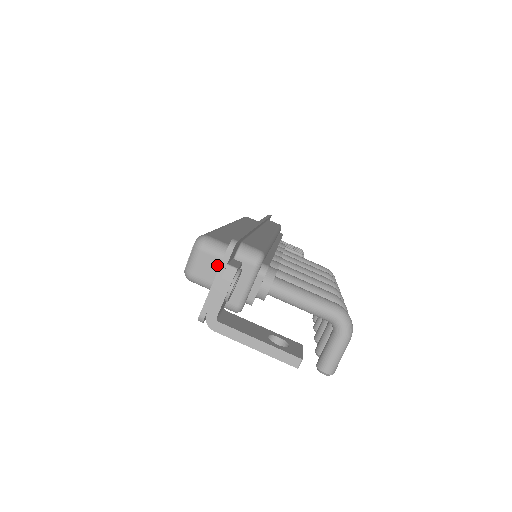
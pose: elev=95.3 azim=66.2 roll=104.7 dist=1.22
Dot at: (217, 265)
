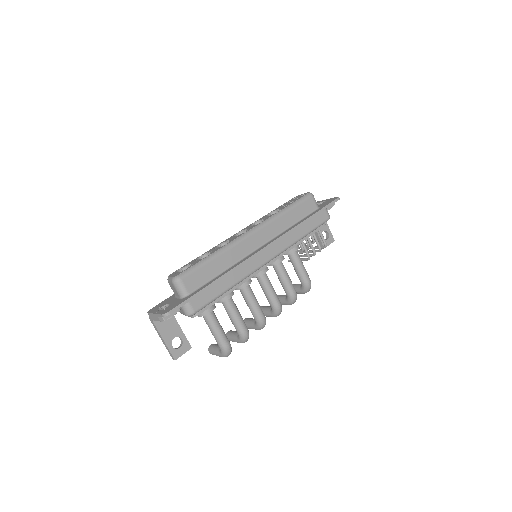
Dot at: (177, 294)
